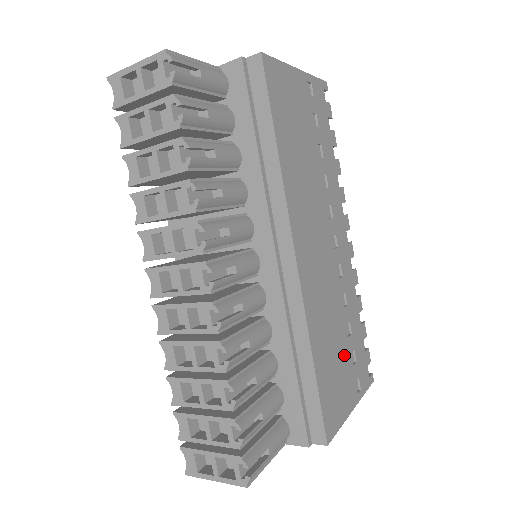
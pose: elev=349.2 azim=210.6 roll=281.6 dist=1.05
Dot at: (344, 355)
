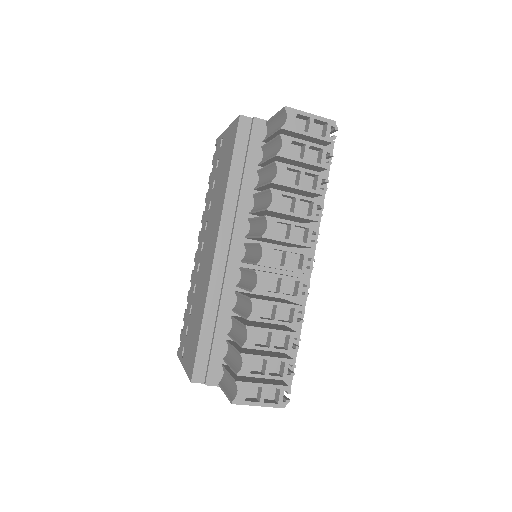
Dot at: occluded
